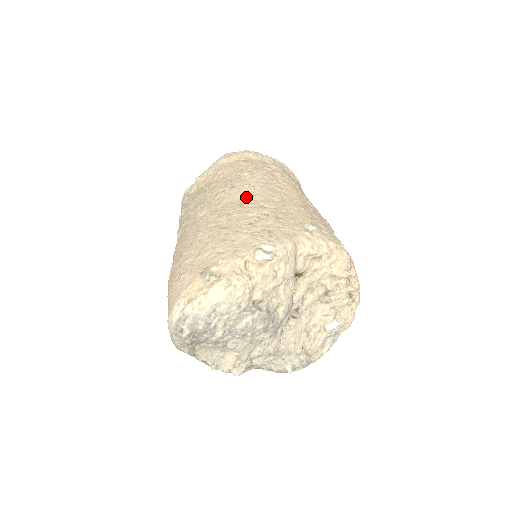
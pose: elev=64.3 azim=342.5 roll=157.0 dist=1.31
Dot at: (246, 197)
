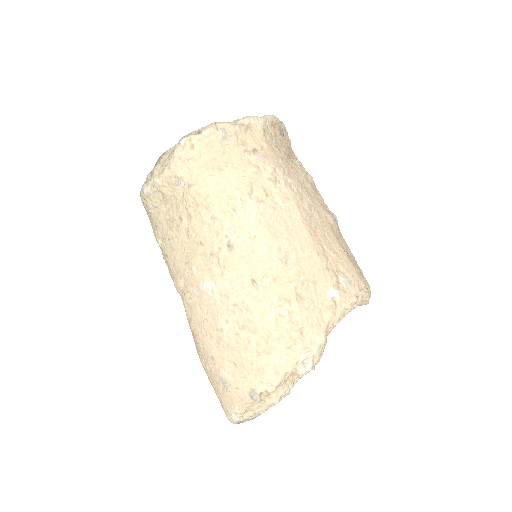
Dot at: (254, 265)
